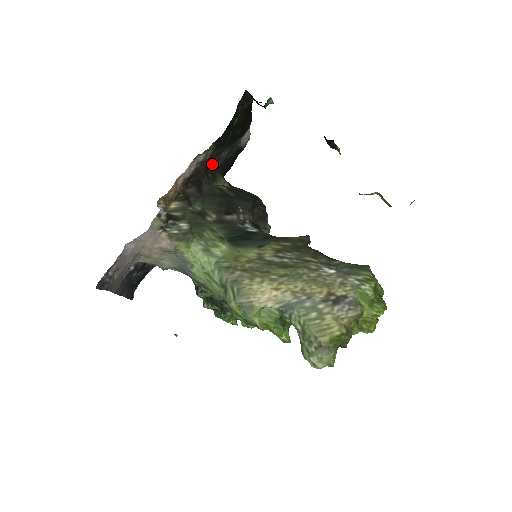
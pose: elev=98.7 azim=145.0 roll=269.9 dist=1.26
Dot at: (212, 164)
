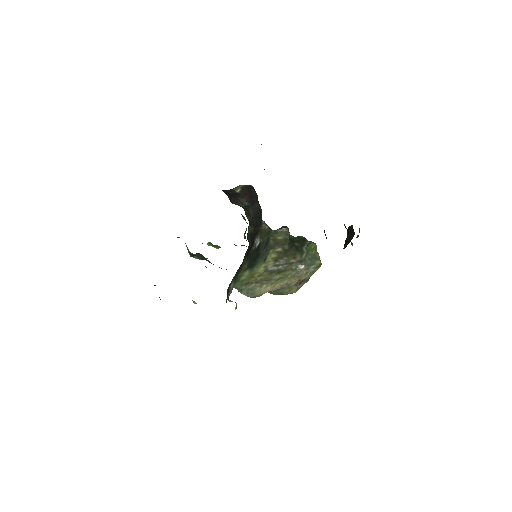
Dot at: occluded
